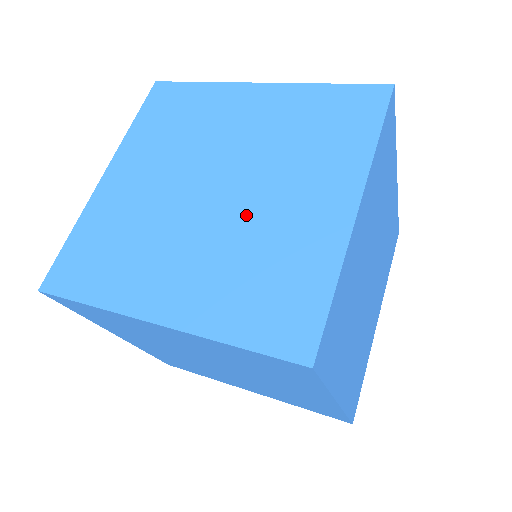
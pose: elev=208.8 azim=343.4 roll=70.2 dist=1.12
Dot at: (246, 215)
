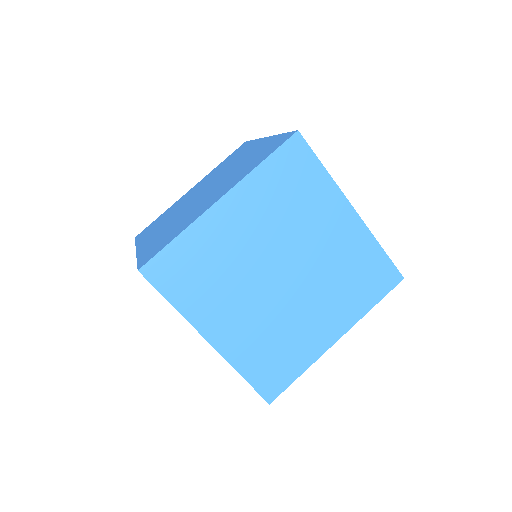
Dot at: (225, 176)
